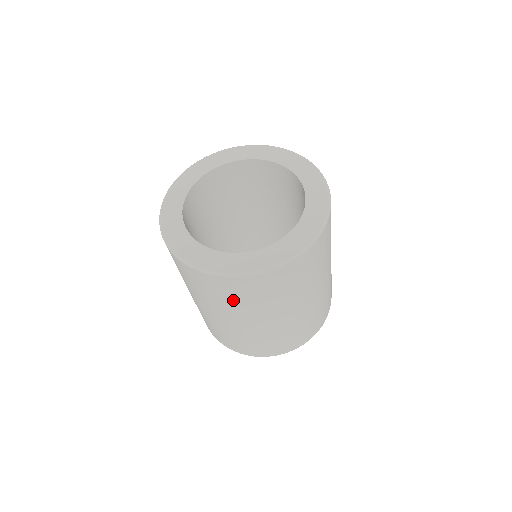
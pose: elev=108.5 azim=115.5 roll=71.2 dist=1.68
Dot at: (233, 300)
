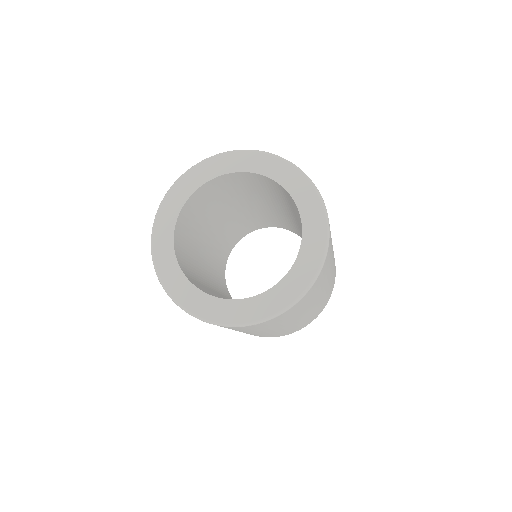
Dot at: occluded
